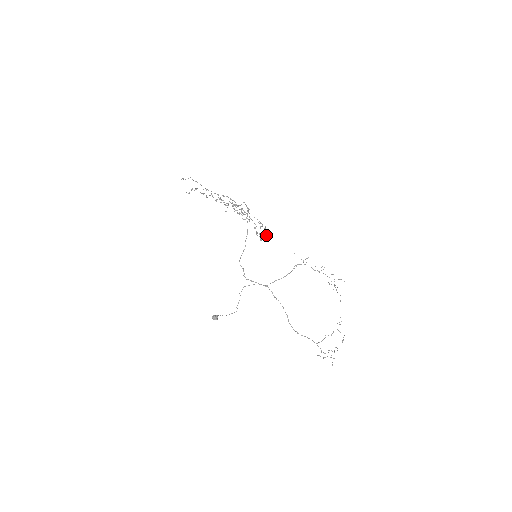
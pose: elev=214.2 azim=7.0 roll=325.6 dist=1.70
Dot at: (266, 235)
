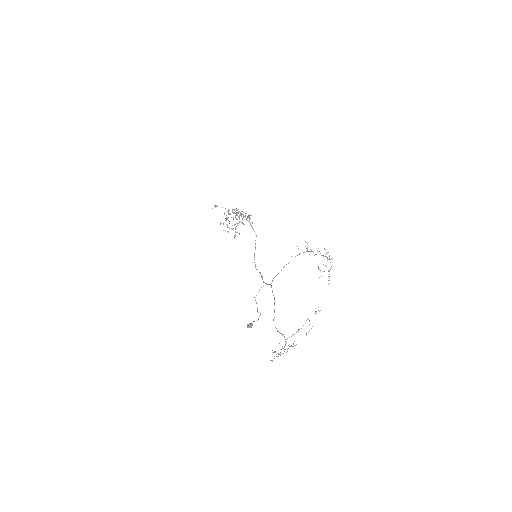
Dot at: (228, 232)
